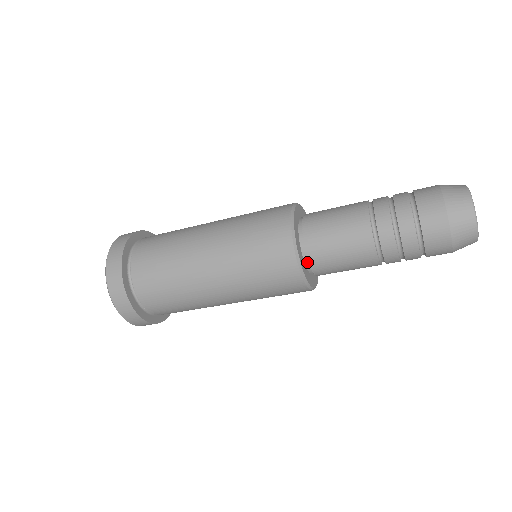
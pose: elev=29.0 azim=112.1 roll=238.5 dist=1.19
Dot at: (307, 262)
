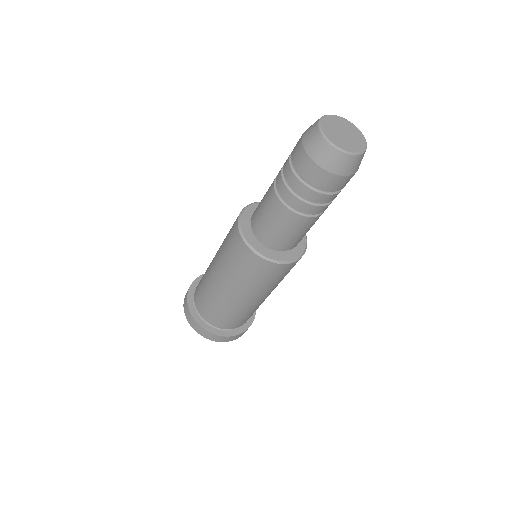
Dot at: (276, 249)
